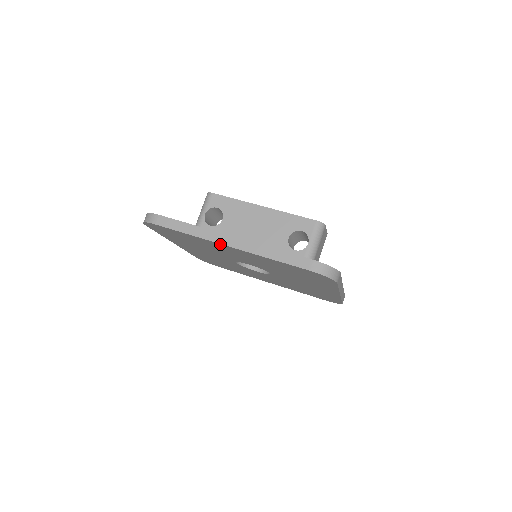
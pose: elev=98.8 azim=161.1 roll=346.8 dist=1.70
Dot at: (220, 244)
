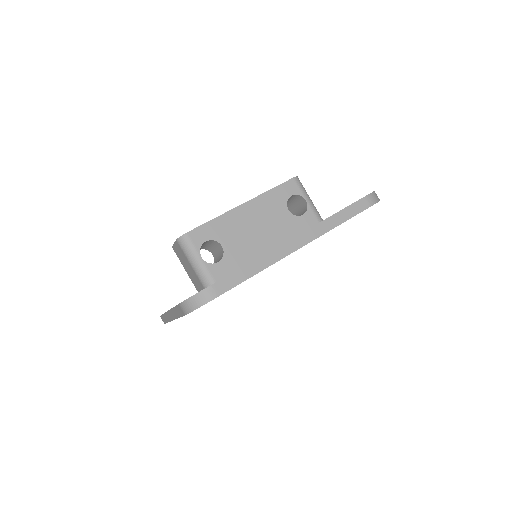
Dot at: occluded
